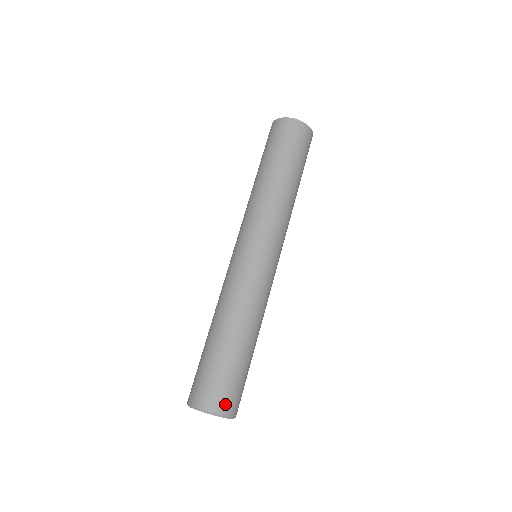
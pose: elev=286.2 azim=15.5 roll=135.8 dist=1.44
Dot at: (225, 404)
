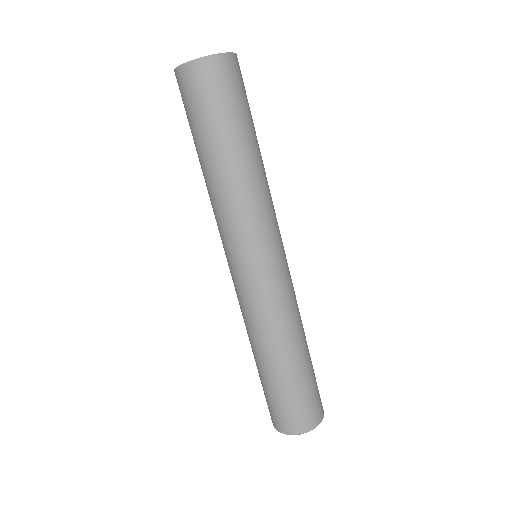
Dot at: (296, 425)
